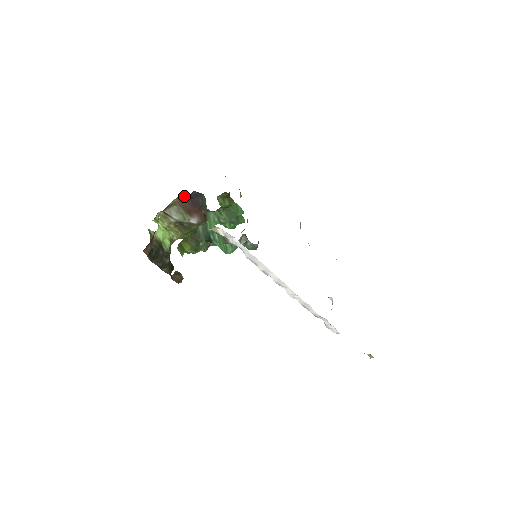
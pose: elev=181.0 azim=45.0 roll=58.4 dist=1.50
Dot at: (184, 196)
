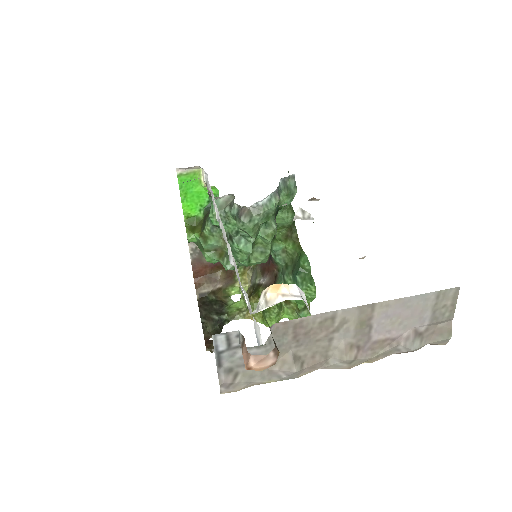
Dot at: occluded
